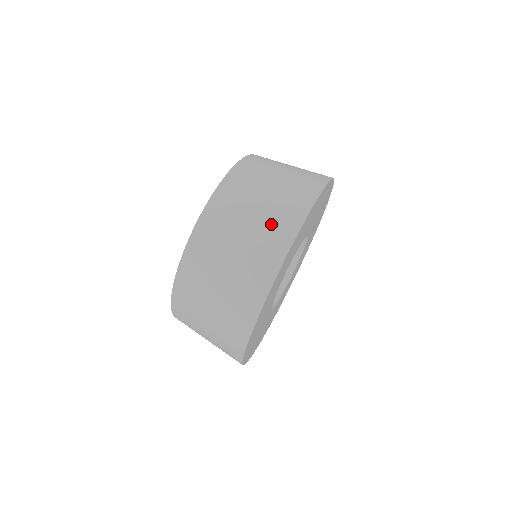
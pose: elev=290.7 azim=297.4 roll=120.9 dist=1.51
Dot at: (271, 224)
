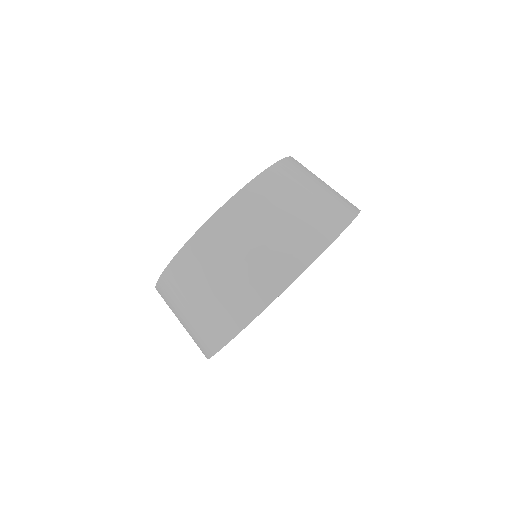
Dot at: (303, 229)
